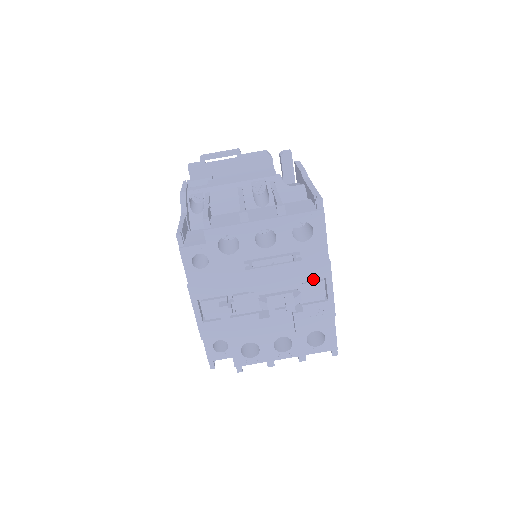
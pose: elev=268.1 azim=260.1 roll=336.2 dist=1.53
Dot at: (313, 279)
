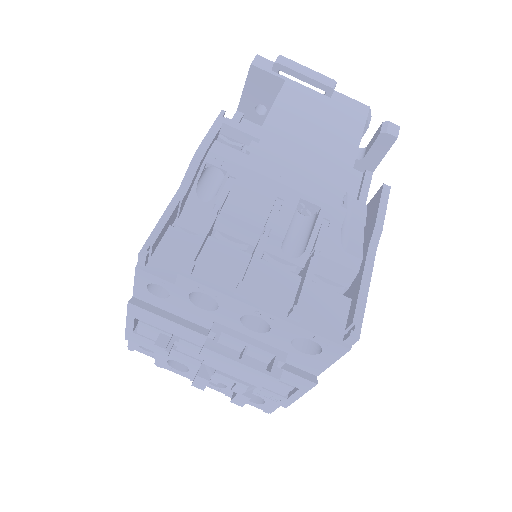
Dot at: (284, 381)
